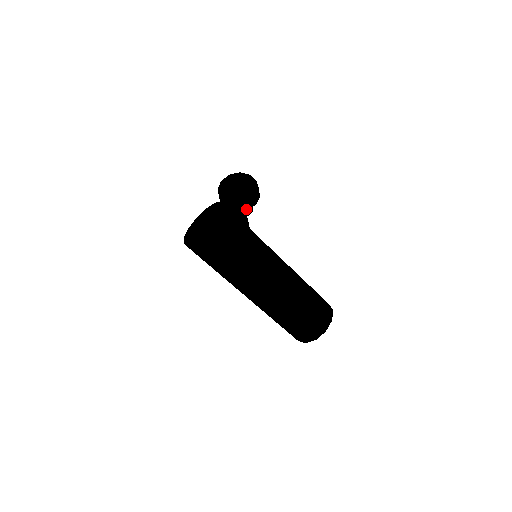
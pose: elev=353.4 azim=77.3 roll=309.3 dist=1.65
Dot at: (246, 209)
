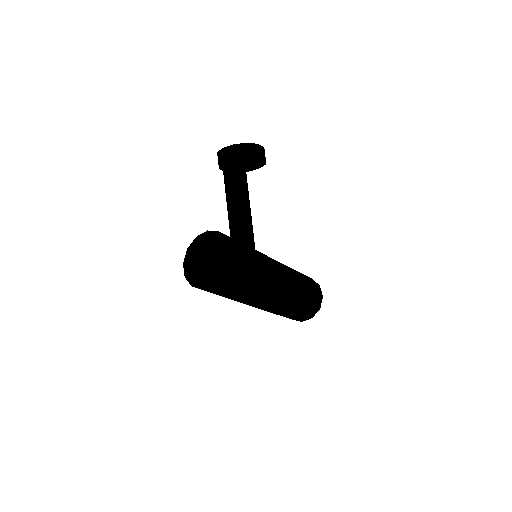
Dot at: (248, 170)
